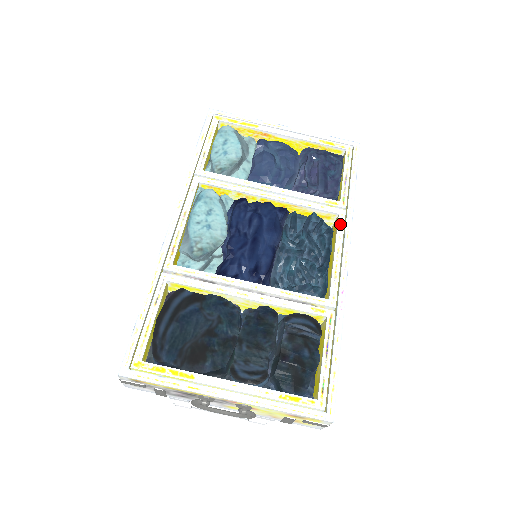
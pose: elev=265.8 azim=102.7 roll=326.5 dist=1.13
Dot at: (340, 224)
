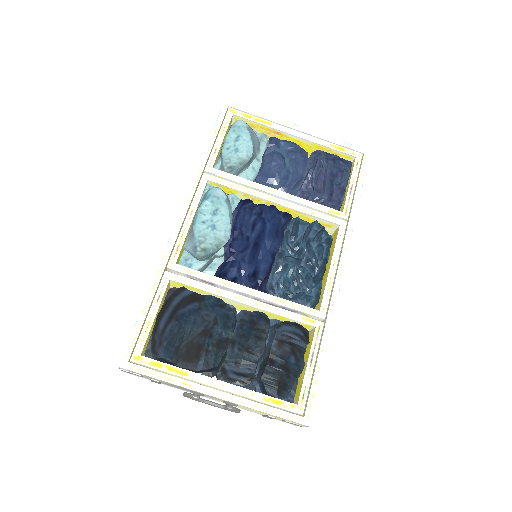
Dot at: (340, 236)
